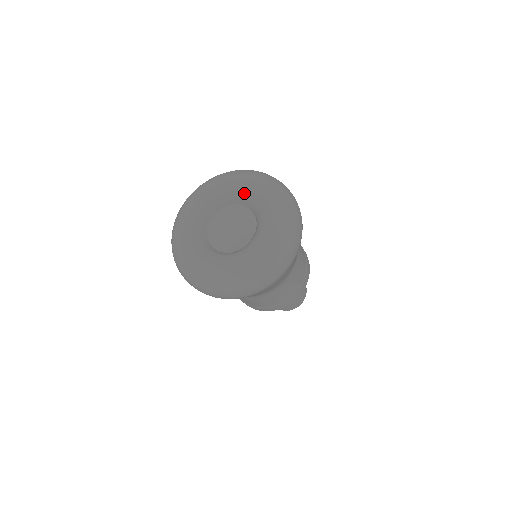
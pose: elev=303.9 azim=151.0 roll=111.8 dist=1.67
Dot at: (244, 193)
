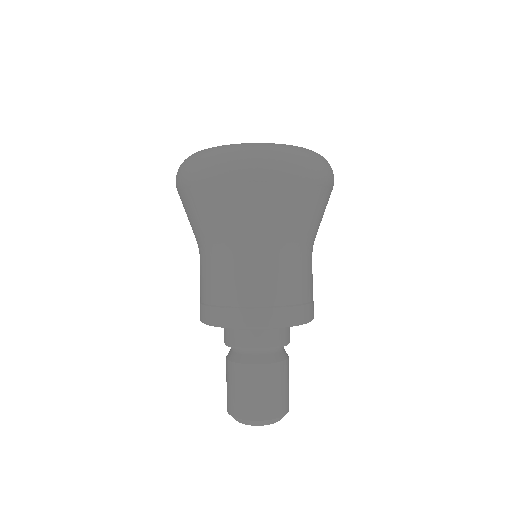
Dot at: occluded
